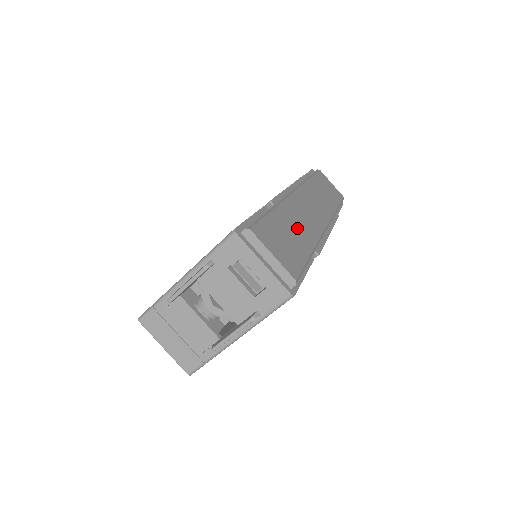
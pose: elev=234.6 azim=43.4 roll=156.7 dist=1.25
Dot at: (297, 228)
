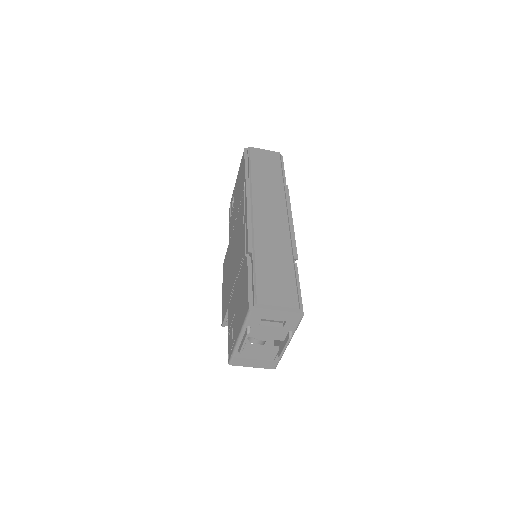
Dot at: (275, 255)
